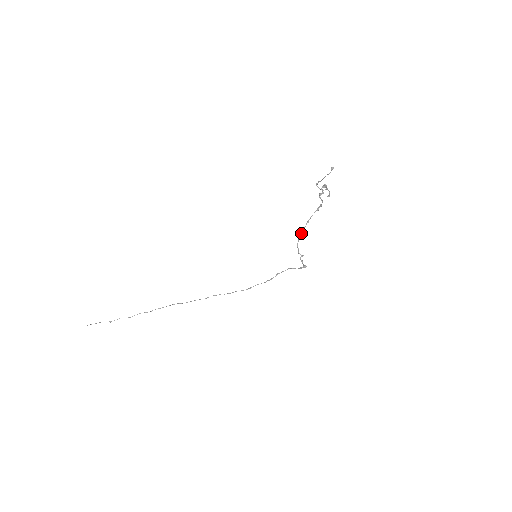
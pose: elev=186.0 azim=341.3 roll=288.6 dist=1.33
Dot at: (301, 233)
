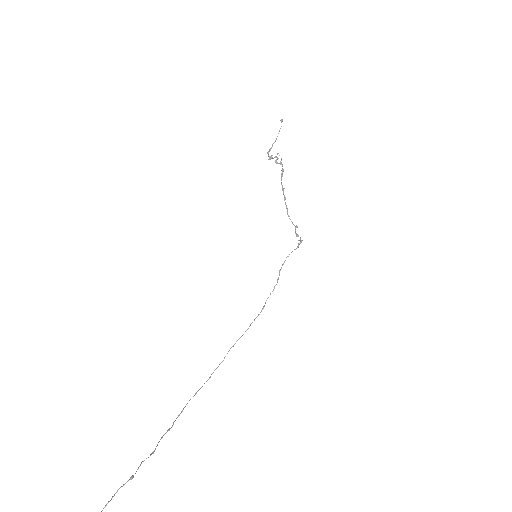
Dot at: occluded
